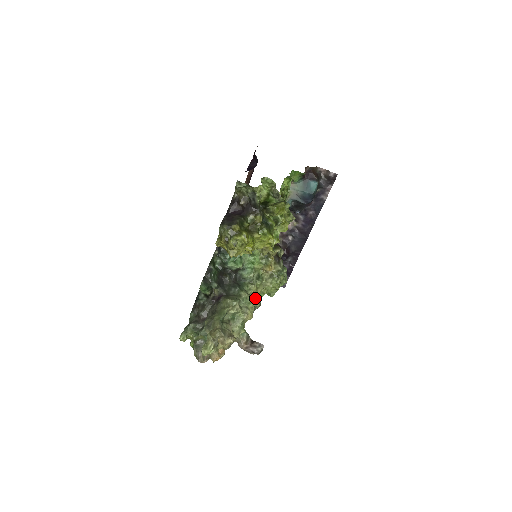
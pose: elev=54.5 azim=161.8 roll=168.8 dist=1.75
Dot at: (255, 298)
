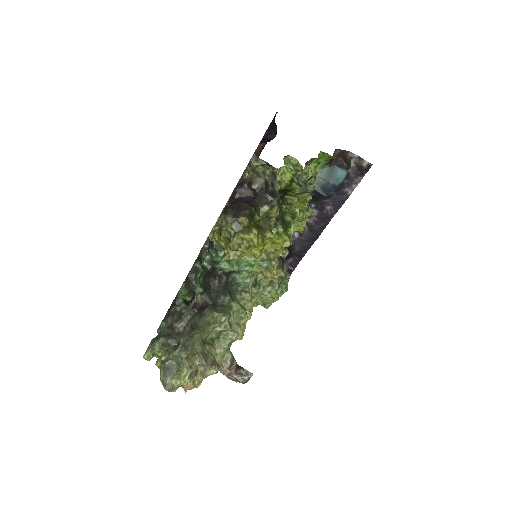
Dot at: (247, 309)
